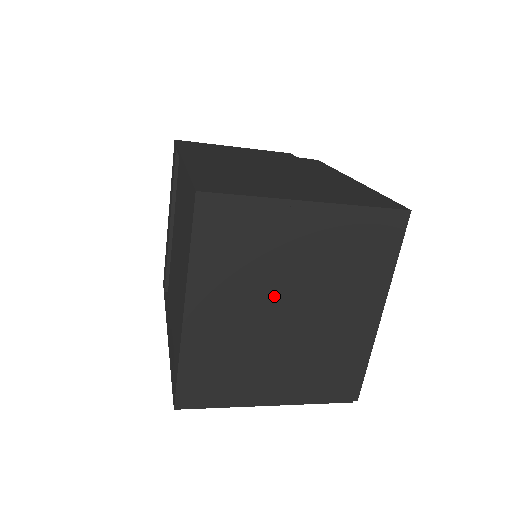
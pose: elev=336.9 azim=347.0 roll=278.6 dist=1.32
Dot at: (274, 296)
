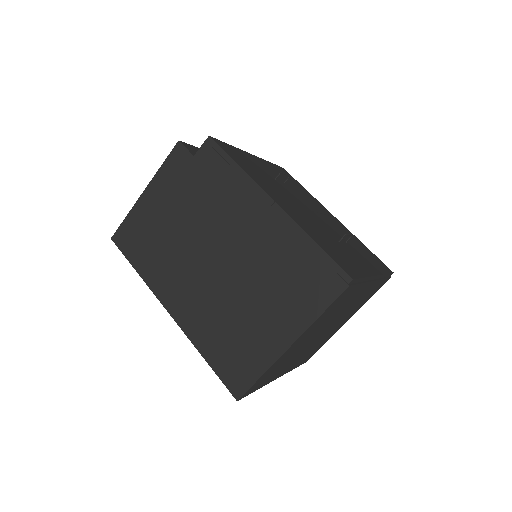
Dot at: (311, 342)
